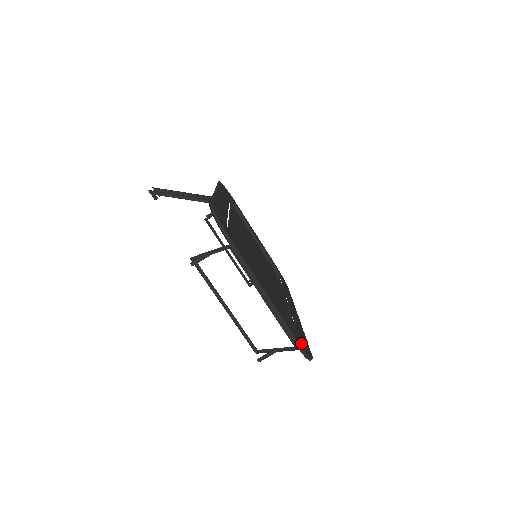
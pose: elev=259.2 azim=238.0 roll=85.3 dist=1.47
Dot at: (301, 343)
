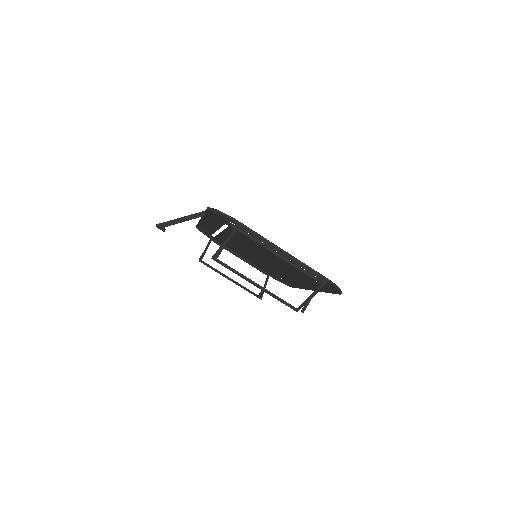
Dot at: occluded
